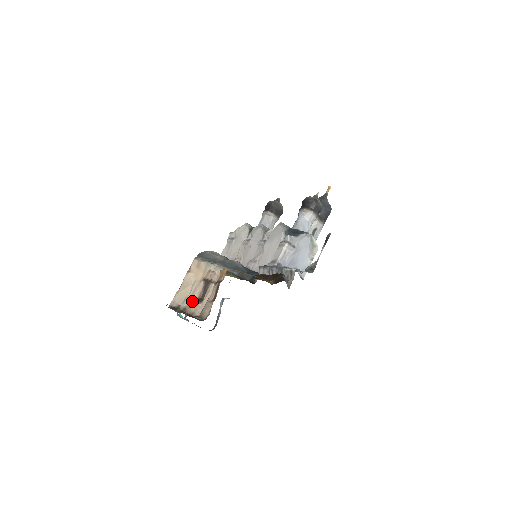
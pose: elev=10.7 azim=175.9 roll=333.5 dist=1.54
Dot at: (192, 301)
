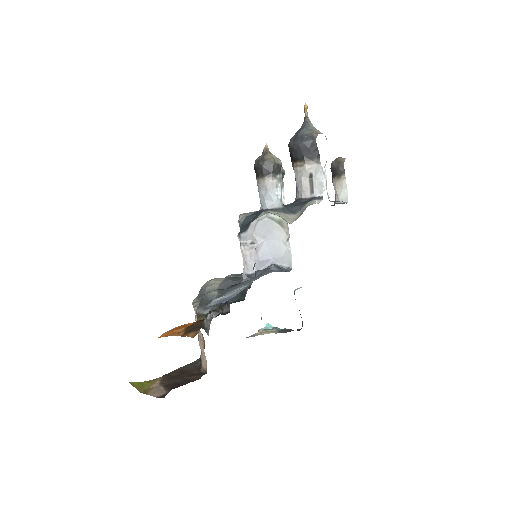
Dot at: (201, 351)
